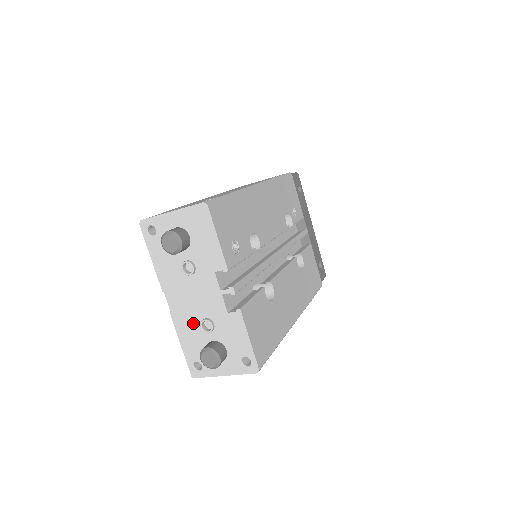
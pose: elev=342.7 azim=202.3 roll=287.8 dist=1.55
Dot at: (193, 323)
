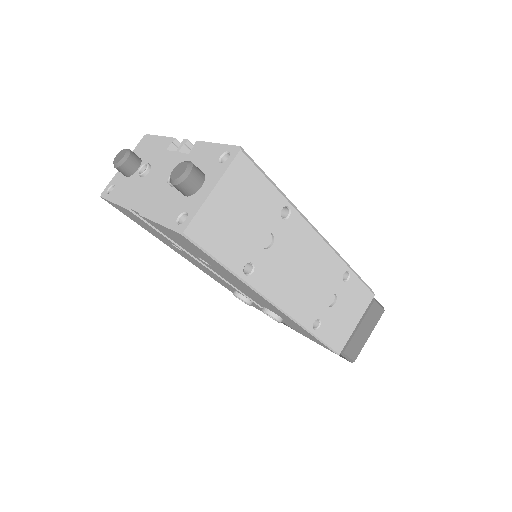
Dot at: (163, 195)
